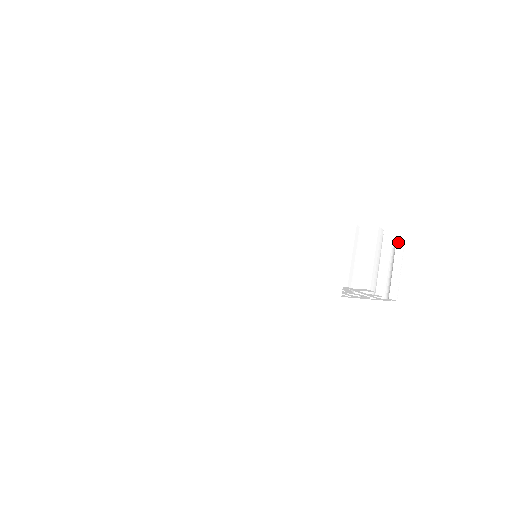
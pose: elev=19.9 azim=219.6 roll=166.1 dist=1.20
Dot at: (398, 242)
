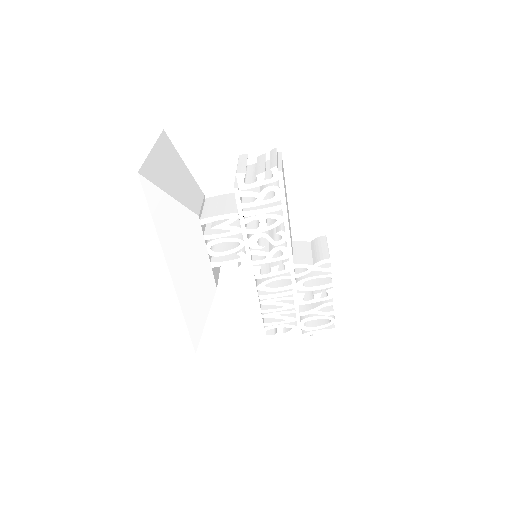
Dot at: (271, 151)
